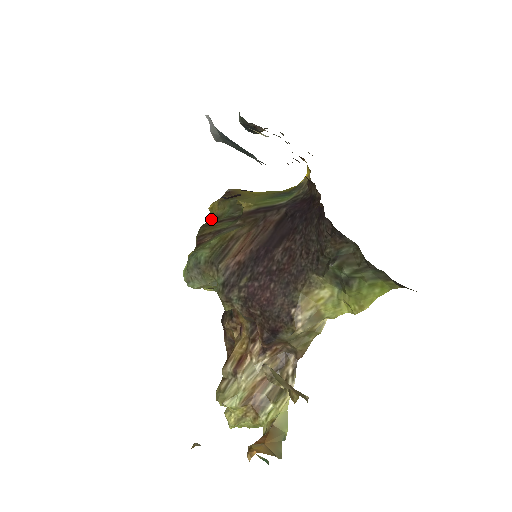
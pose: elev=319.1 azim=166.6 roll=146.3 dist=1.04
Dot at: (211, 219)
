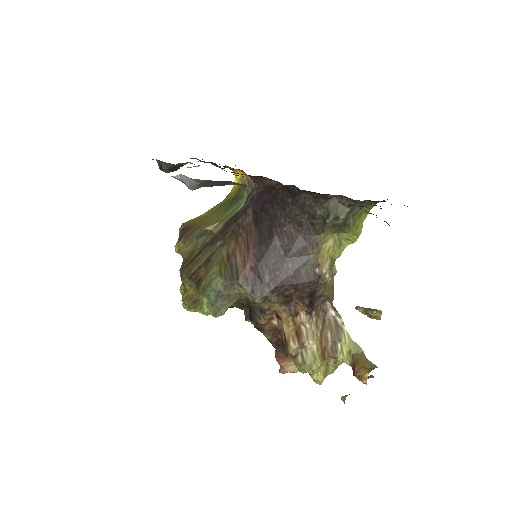
Dot at: (186, 258)
